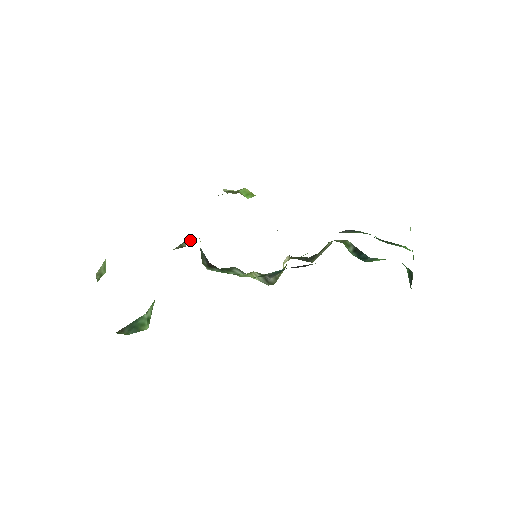
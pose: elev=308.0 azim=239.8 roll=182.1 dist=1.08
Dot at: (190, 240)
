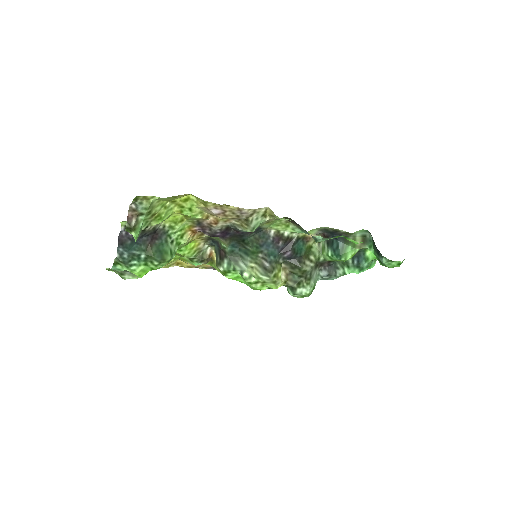
Dot at: (209, 258)
